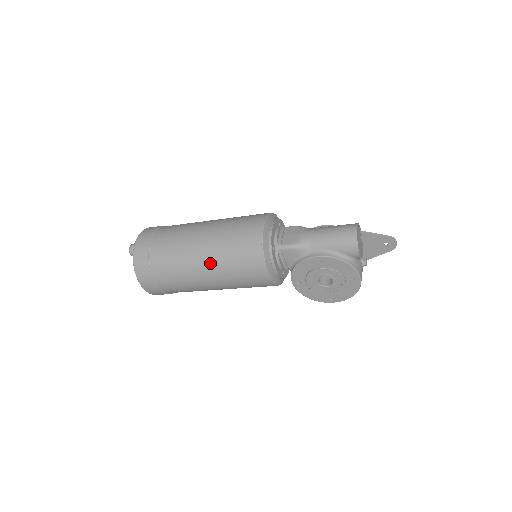
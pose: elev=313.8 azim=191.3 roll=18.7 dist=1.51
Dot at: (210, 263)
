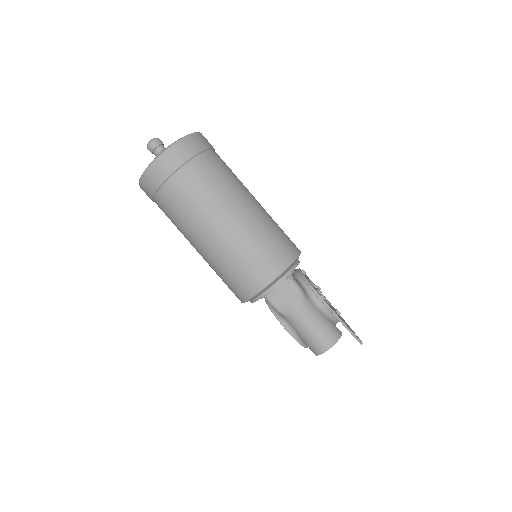
Dot at: (204, 255)
